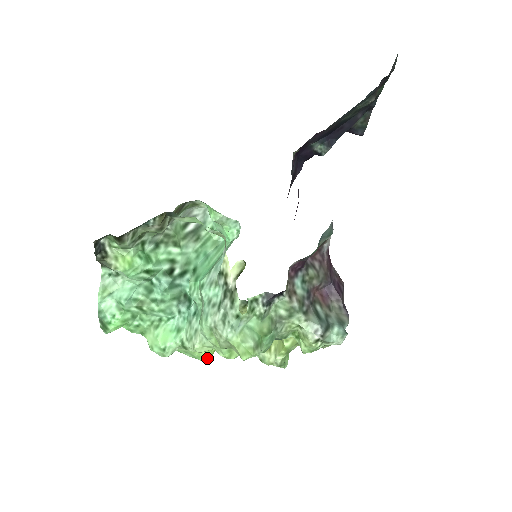
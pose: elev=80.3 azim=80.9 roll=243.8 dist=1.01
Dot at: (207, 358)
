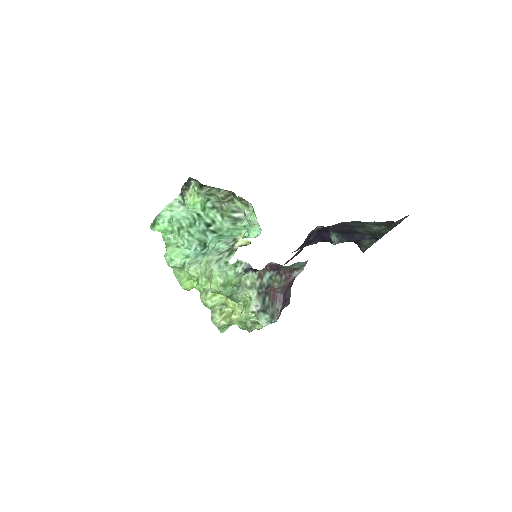
Dot at: (187, 288)
